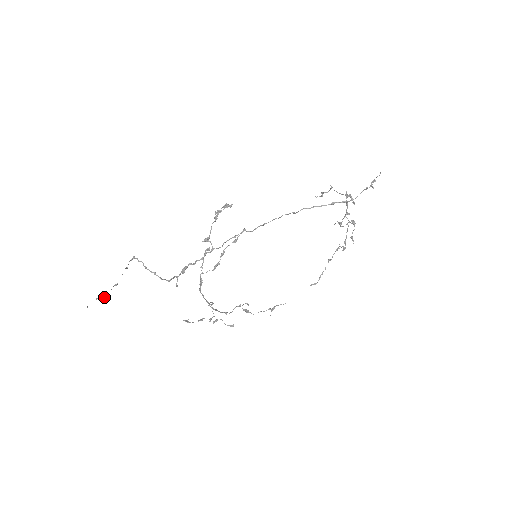
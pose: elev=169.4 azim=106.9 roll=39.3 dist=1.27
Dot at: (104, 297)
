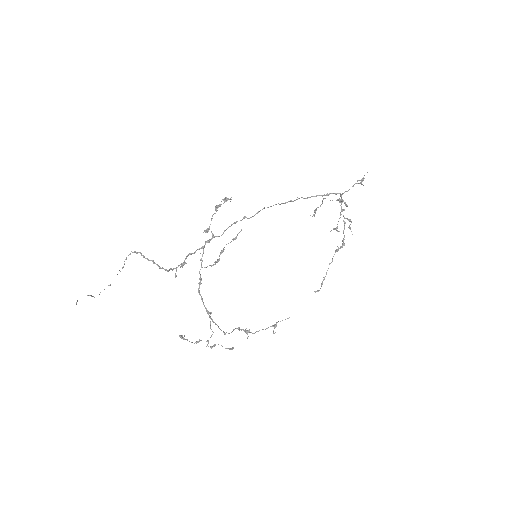
Dot at: occluded
